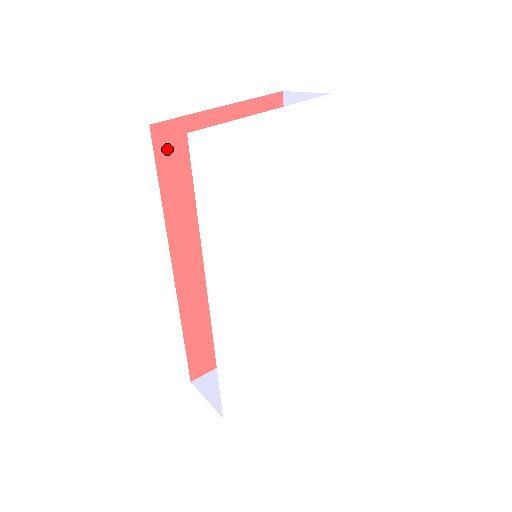
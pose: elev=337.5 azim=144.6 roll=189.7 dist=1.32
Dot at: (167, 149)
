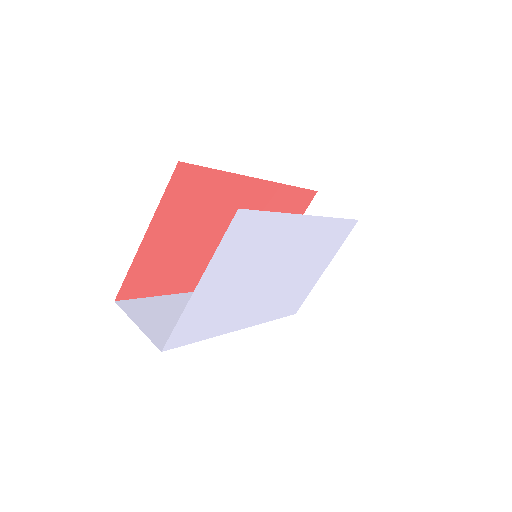
Dot at: (138, 288)
